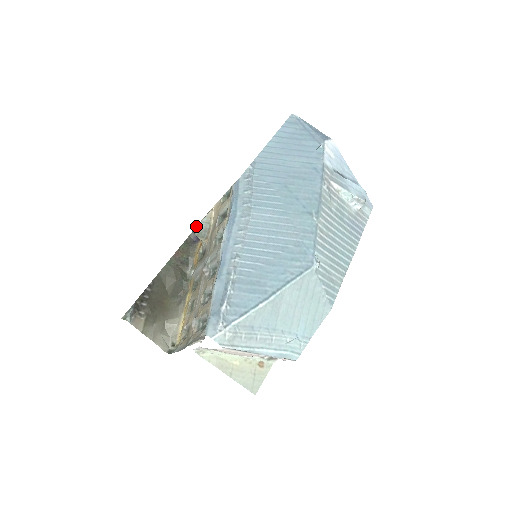
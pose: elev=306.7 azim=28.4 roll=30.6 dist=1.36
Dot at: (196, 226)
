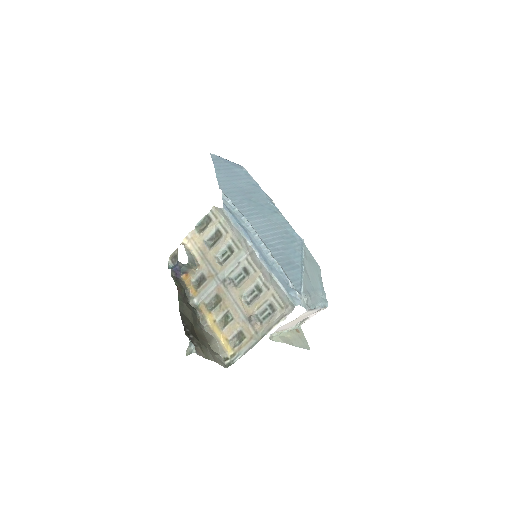
Dot at: occluded
